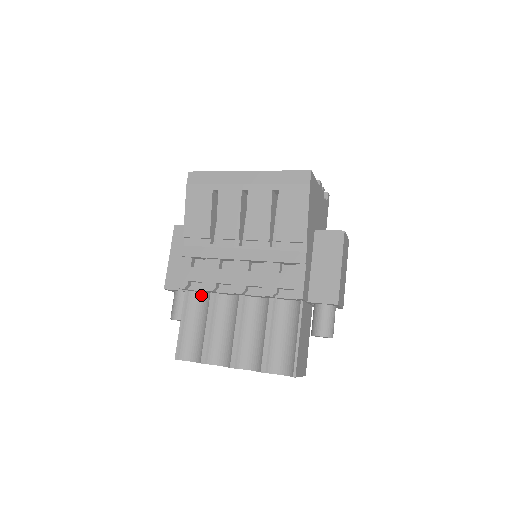
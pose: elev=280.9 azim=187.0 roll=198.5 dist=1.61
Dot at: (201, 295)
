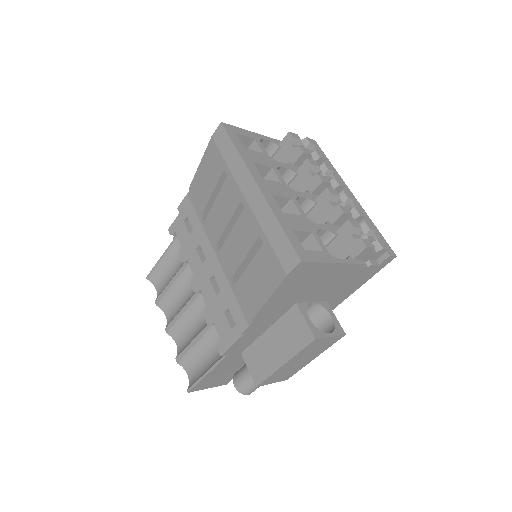
Dot at: occluded
